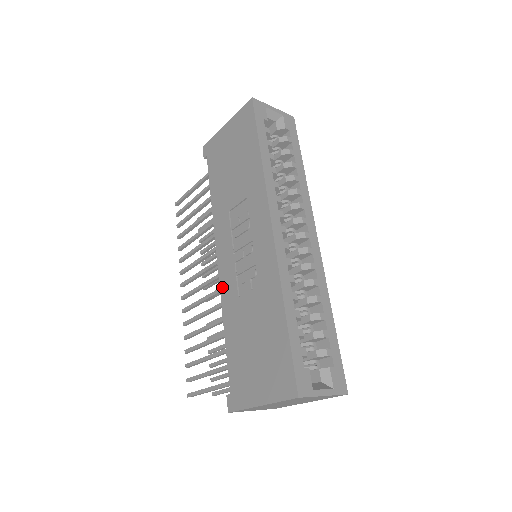
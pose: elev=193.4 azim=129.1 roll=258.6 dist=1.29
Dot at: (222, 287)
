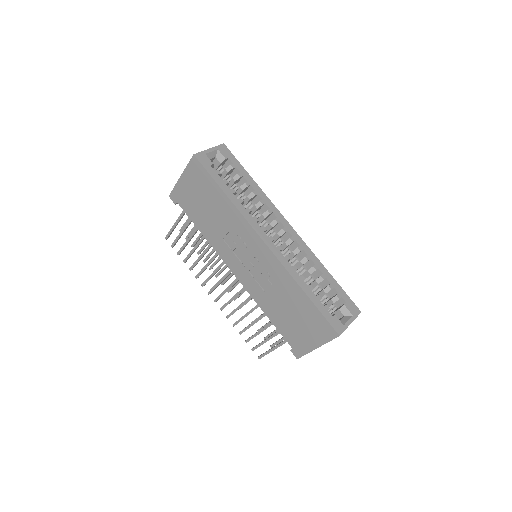
Dot at: (248, 289)
